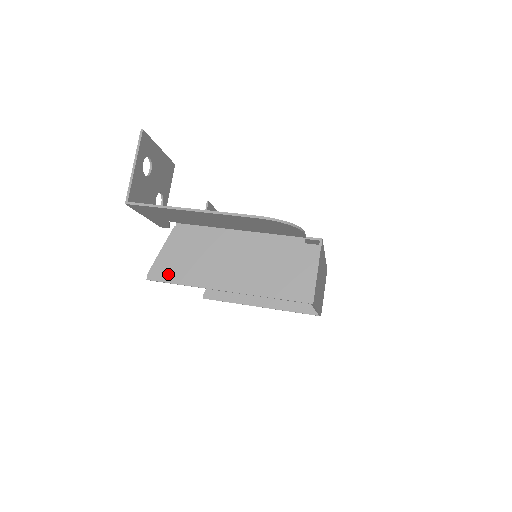
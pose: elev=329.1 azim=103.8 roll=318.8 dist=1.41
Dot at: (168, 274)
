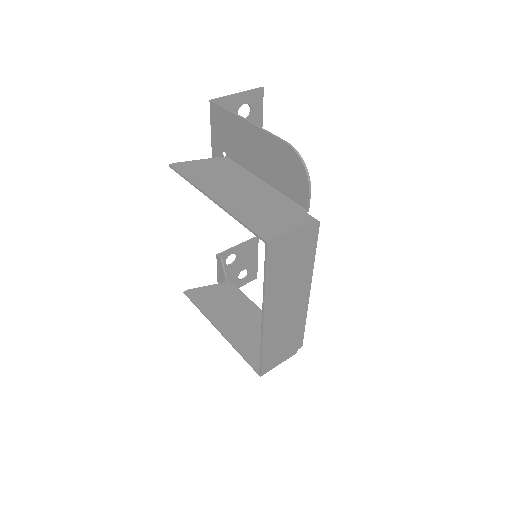
Dot at: (186, 170)
